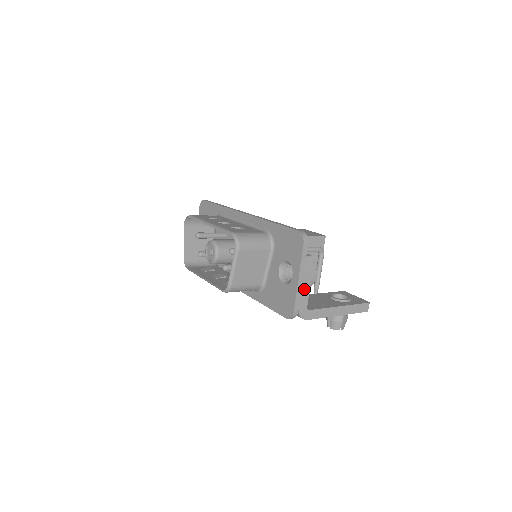
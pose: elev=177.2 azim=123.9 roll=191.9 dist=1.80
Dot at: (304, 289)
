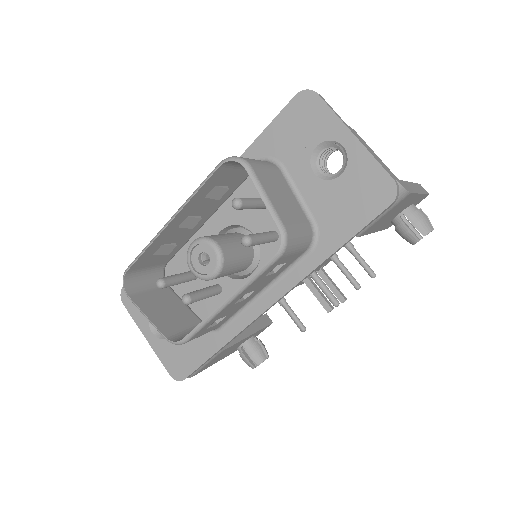
Dot at: (370, 151)
